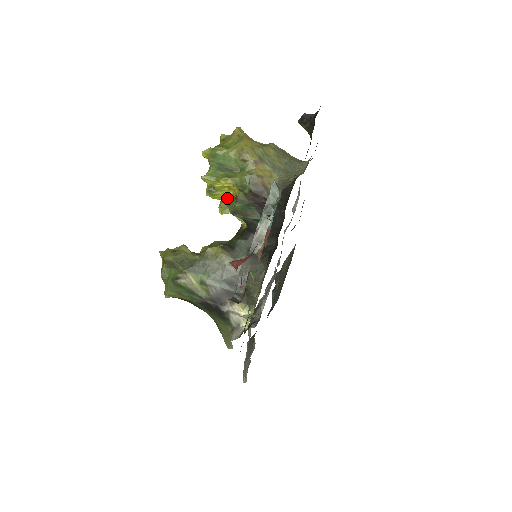
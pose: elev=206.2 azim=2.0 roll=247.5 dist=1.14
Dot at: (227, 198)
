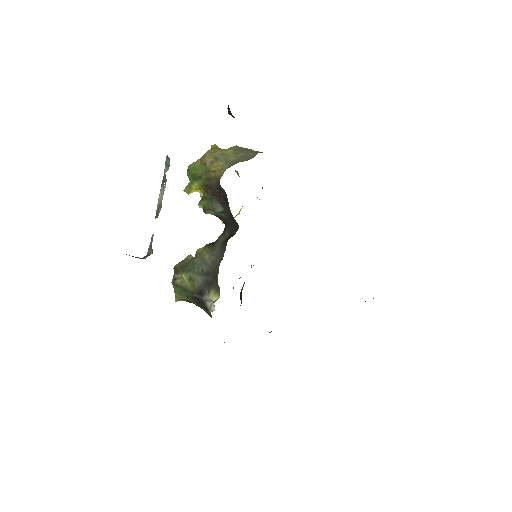
Dot at: occluded
